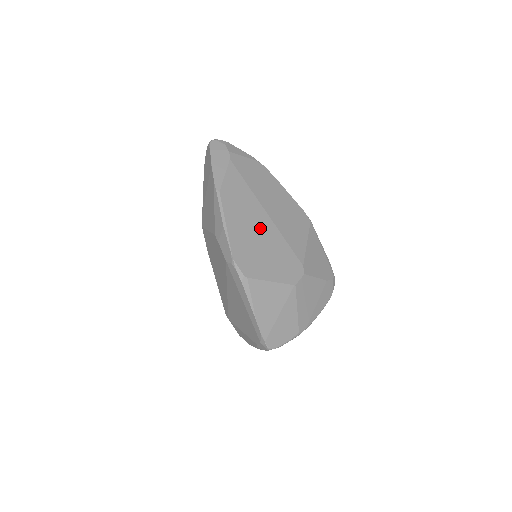
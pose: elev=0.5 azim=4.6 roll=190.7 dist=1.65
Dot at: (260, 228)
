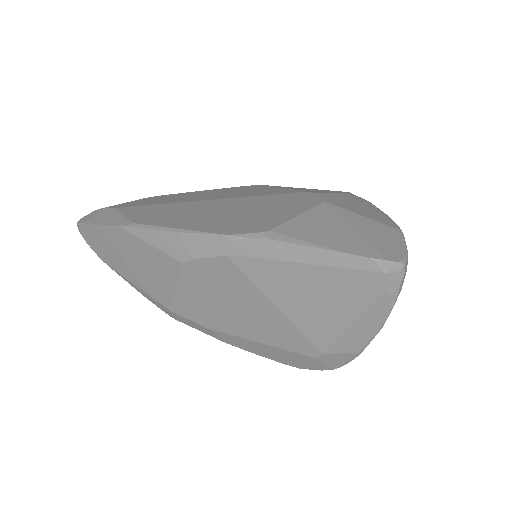
Dot at: (219, 208)
